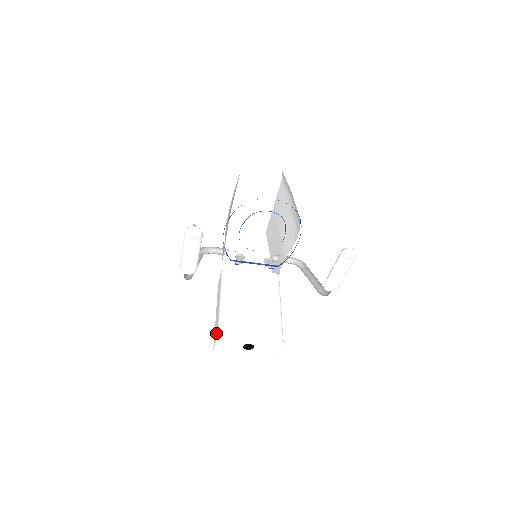
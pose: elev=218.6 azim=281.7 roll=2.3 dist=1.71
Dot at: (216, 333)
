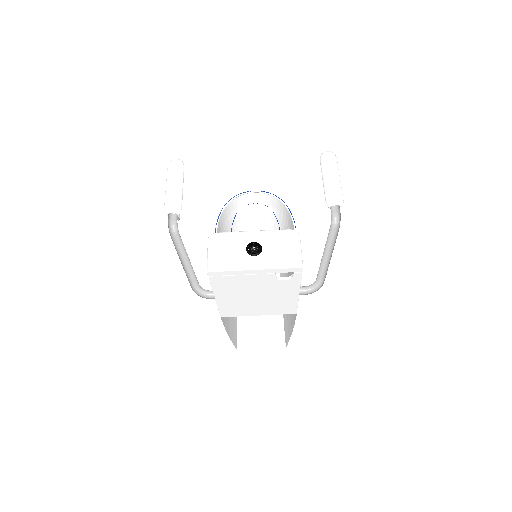
Dot at: occluded
